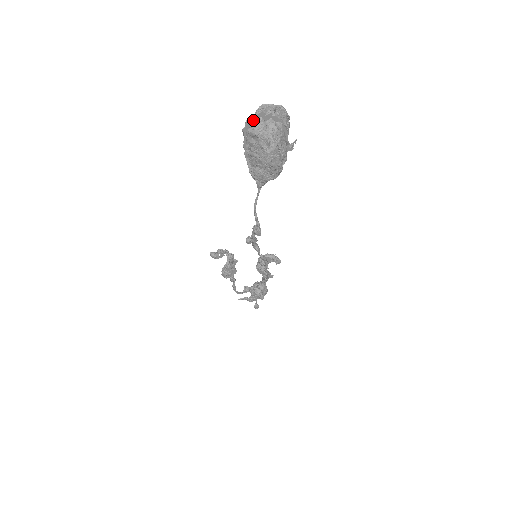
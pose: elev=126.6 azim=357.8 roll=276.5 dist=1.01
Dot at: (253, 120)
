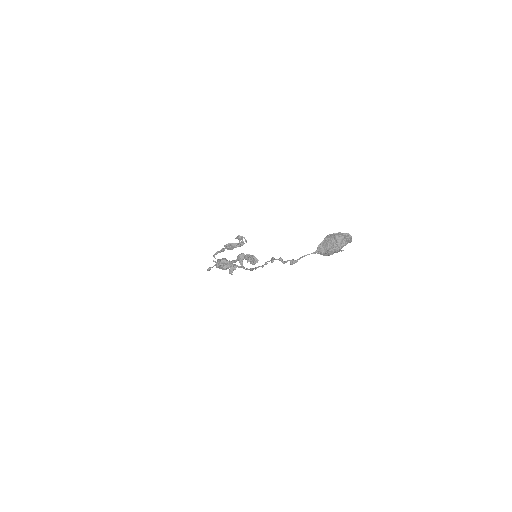
Dot at: (341, 235)
